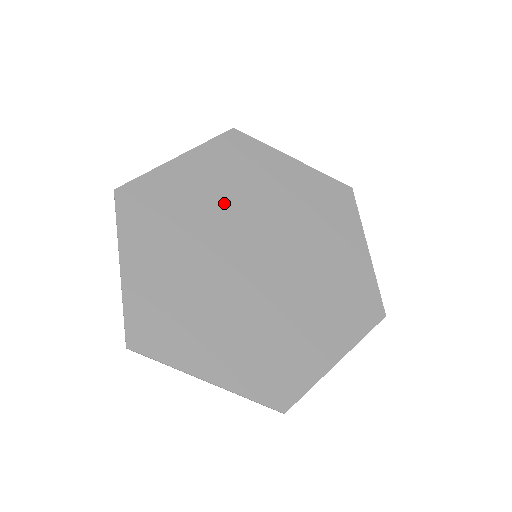
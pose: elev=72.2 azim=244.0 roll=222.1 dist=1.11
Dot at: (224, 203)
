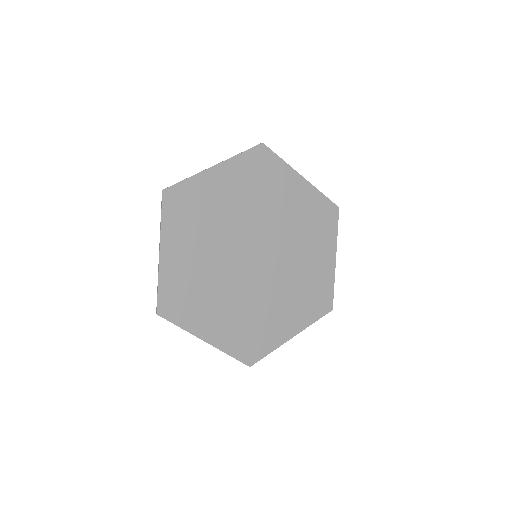
Dot at: (242, 211)
